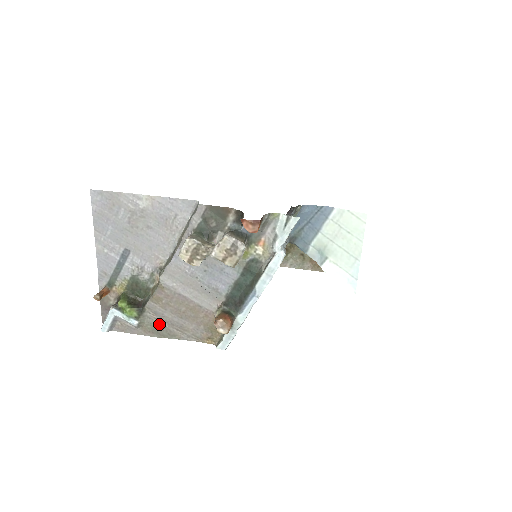
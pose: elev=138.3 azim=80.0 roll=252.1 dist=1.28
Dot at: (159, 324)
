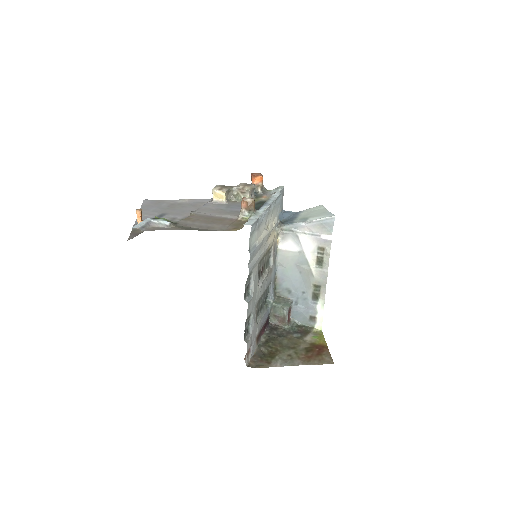
Dot at: (189, 227)
